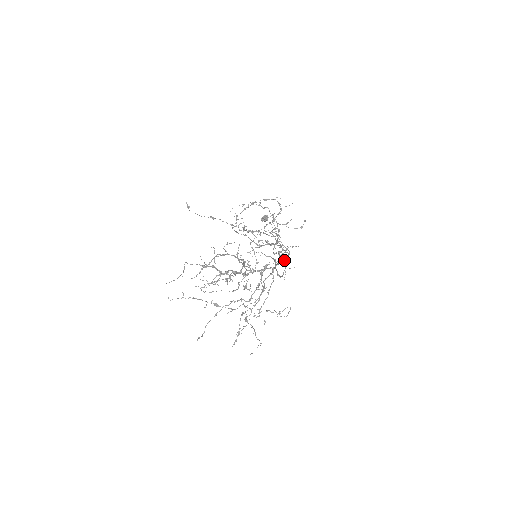
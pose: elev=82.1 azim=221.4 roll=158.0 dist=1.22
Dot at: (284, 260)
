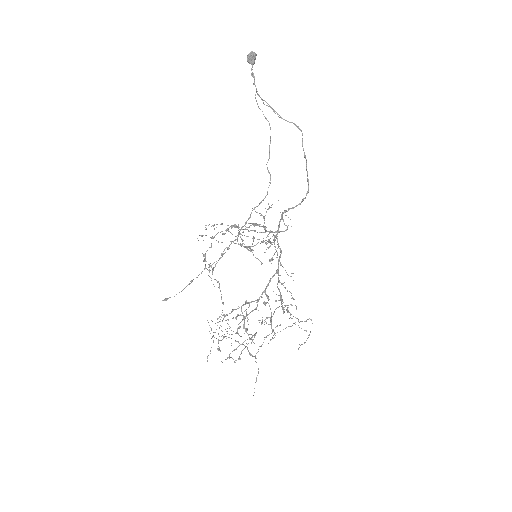
Dot at: occluded
